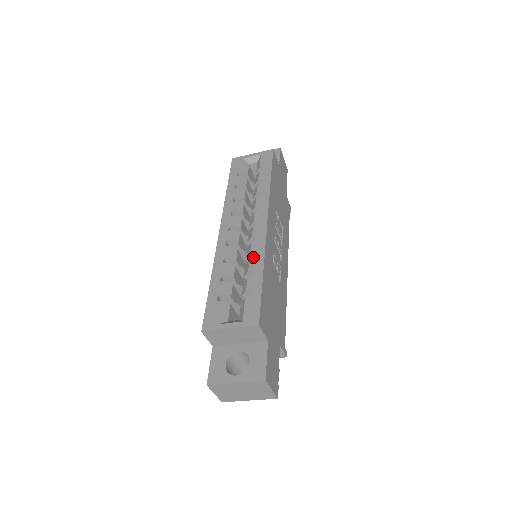
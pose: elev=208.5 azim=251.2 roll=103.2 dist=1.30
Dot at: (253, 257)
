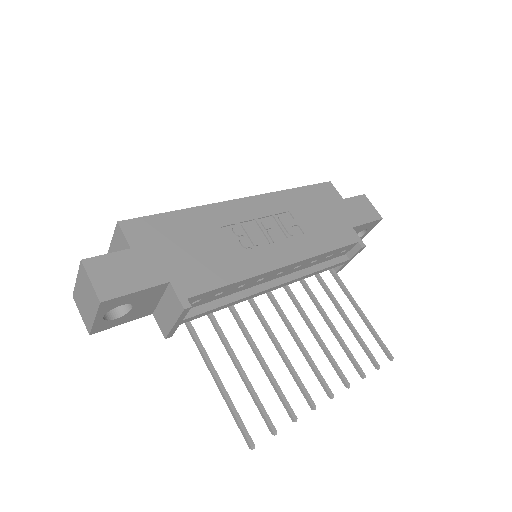
Dot at: occluded
